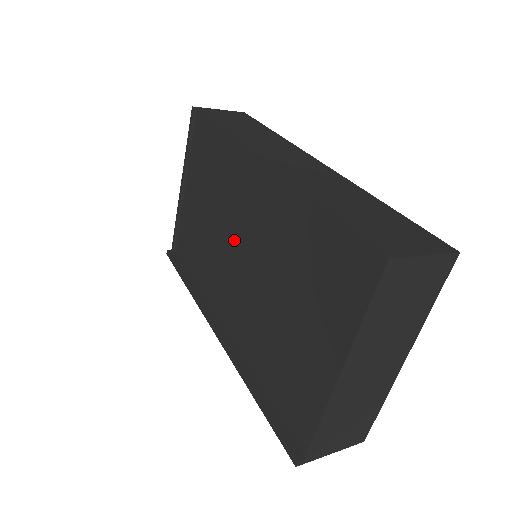
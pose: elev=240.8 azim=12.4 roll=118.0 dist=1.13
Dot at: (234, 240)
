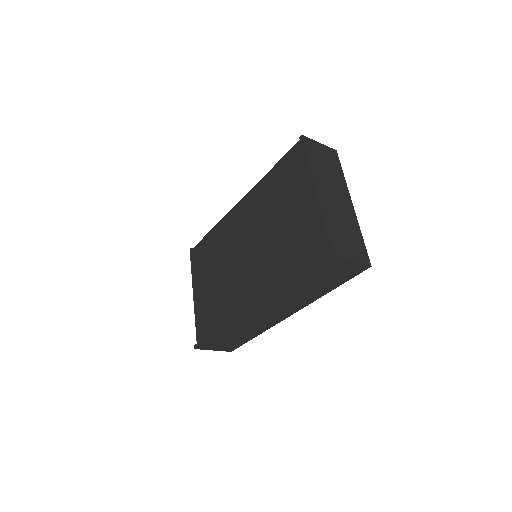
Dot at: (239, 255)
